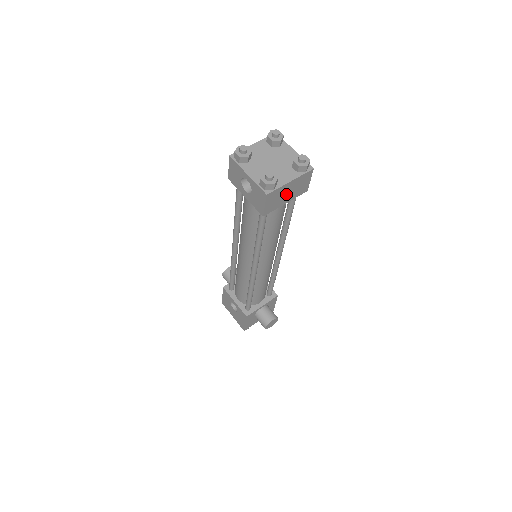
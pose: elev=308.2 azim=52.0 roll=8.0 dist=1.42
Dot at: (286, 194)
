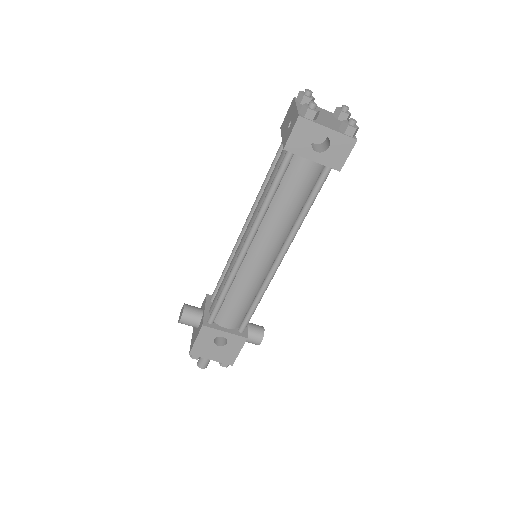
Dot at: occluded
